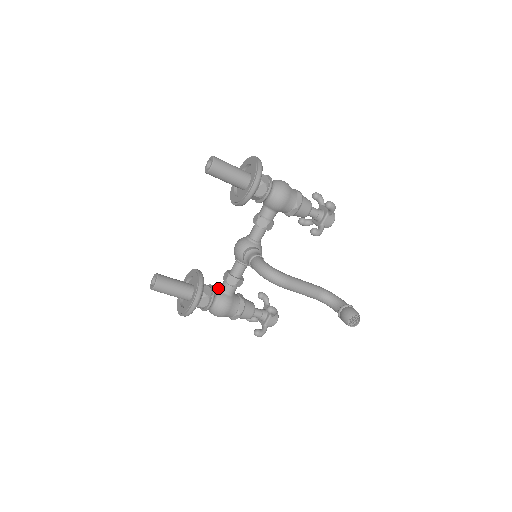
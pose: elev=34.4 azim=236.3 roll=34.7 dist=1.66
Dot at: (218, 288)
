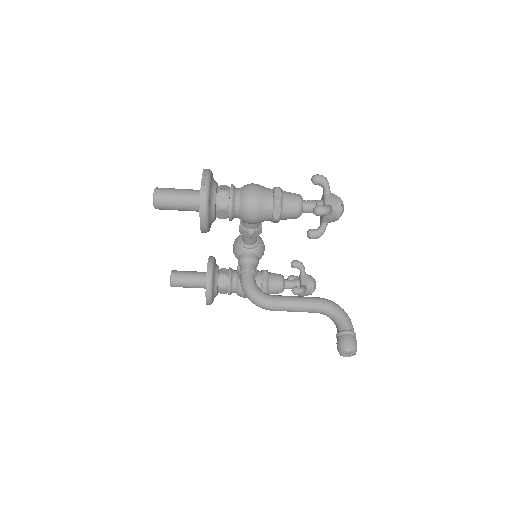
Dot at: (237, 273)
